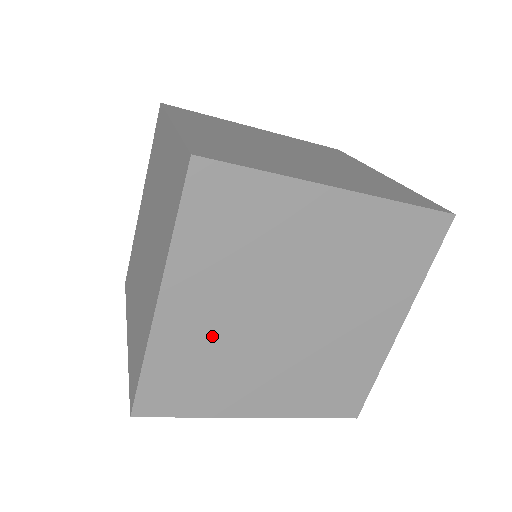
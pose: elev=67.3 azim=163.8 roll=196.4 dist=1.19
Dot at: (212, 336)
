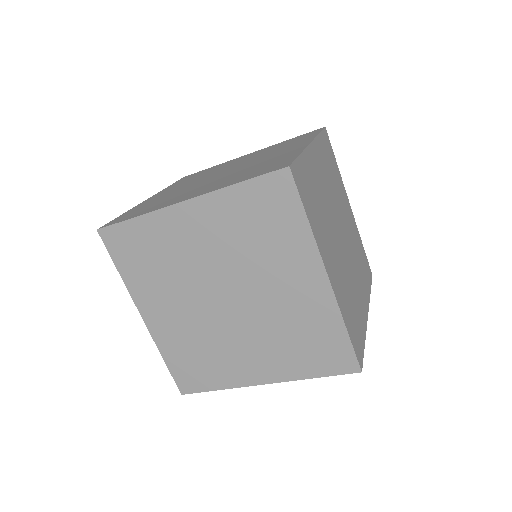
Dot at: (182, 252)
